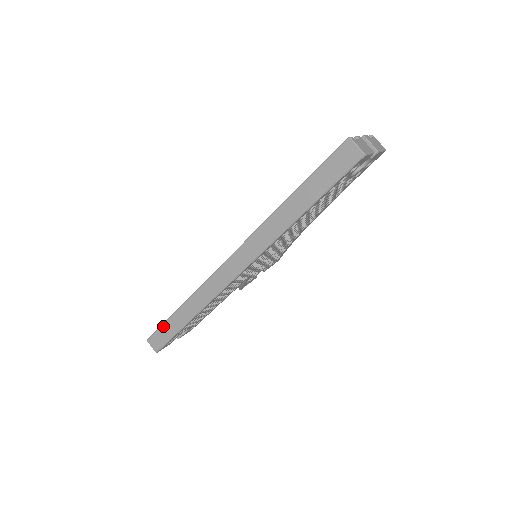
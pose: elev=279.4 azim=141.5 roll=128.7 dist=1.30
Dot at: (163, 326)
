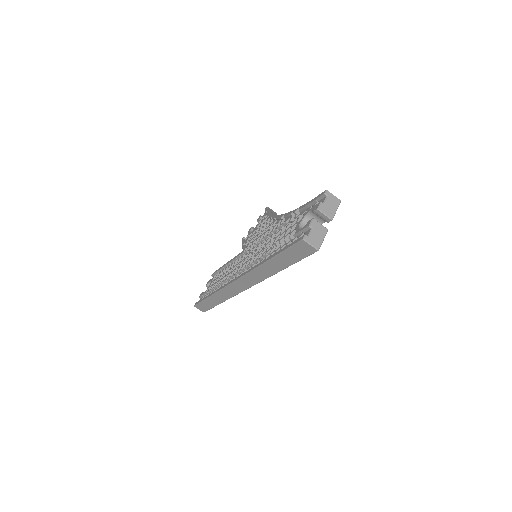
Dot at: (203, 302)
